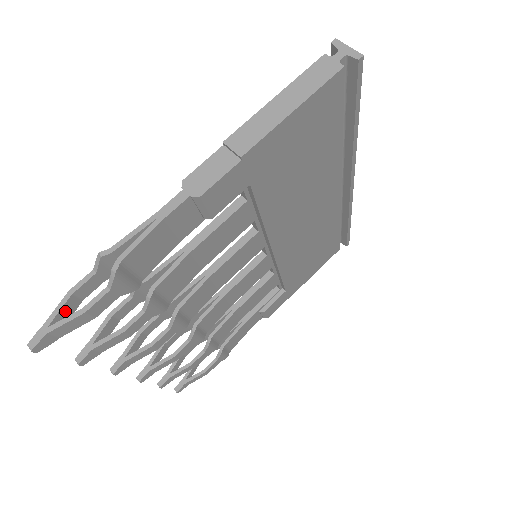
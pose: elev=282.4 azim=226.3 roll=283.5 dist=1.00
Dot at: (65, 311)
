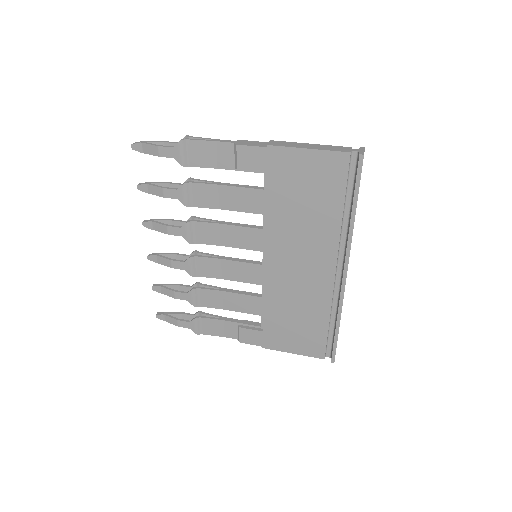
Dot at: occluded
